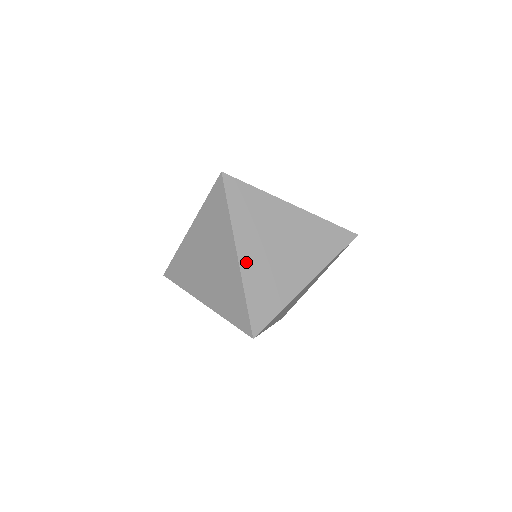
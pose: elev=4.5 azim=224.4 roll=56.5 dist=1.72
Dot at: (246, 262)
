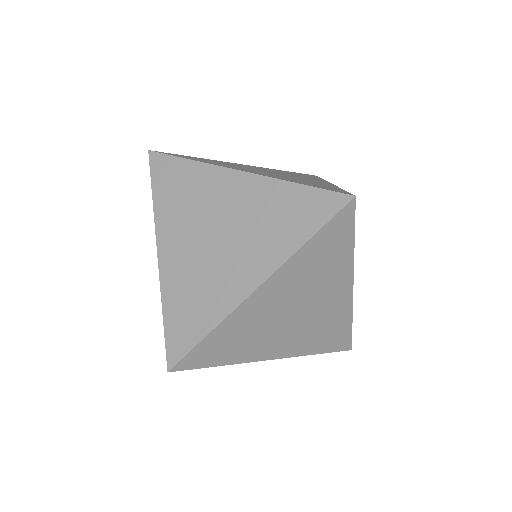
Dot at: (167, 263)
